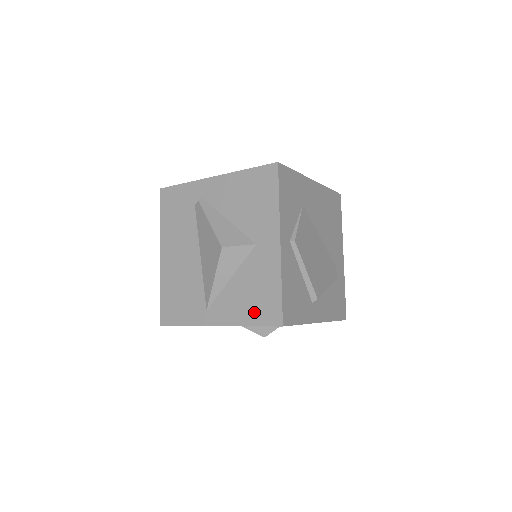
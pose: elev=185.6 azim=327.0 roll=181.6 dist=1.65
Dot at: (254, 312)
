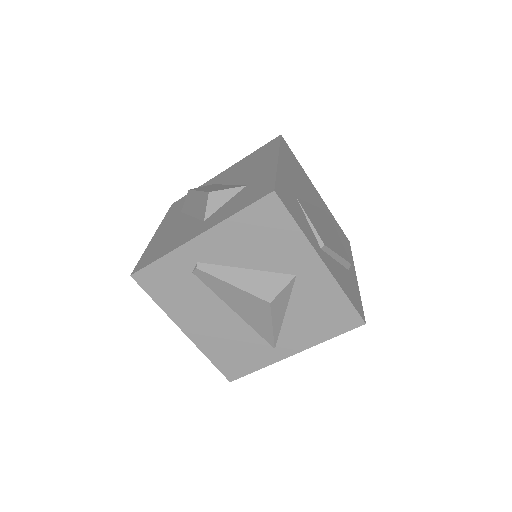
Dot at: (329, 327)
